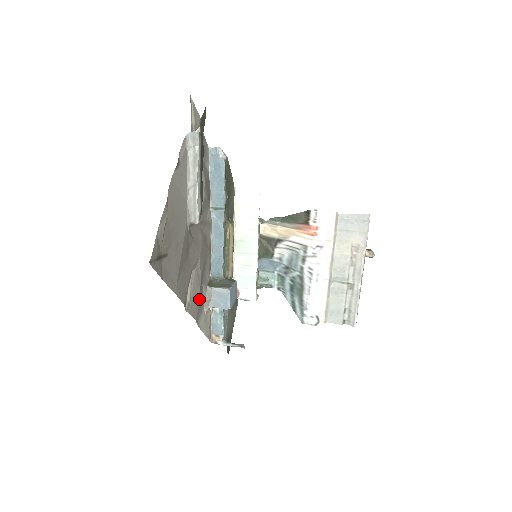
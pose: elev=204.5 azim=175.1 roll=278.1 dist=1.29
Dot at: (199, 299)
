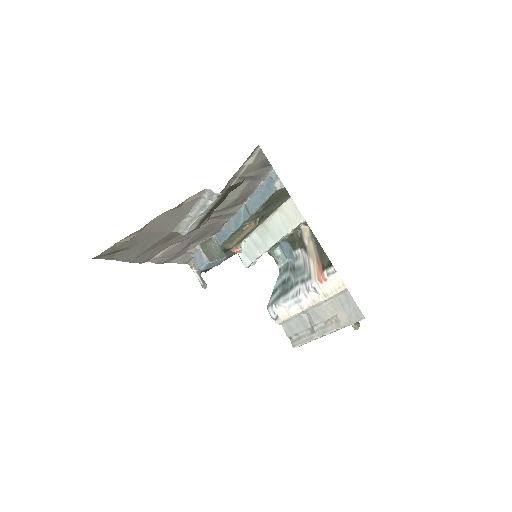
Dot at: (175, 255)
